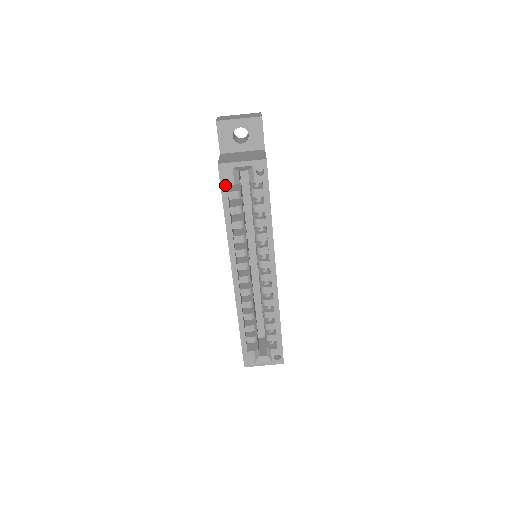
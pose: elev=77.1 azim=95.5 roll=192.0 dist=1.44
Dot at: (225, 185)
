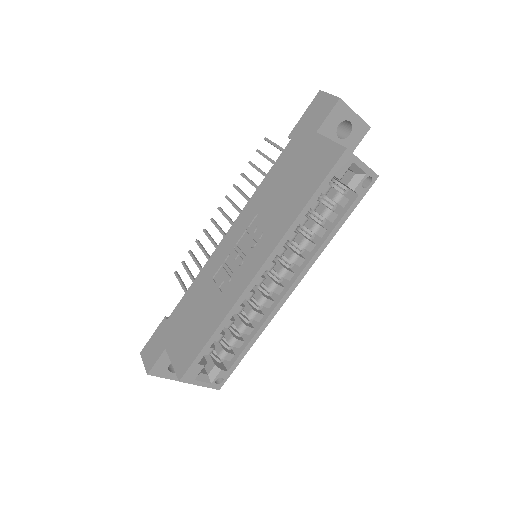
Dot at: (334, 174)
